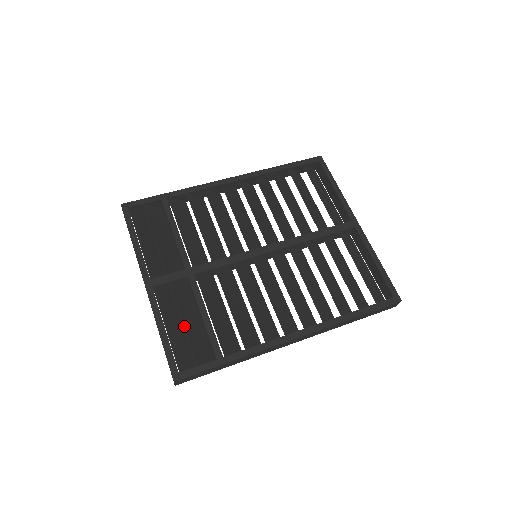
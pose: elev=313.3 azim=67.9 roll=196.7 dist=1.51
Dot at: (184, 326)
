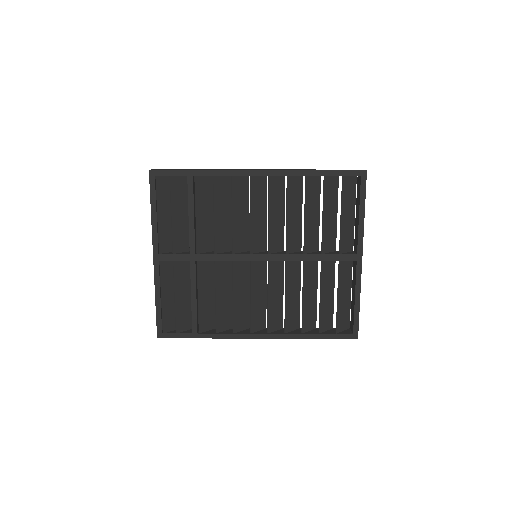
Dot at: (175, 301)
